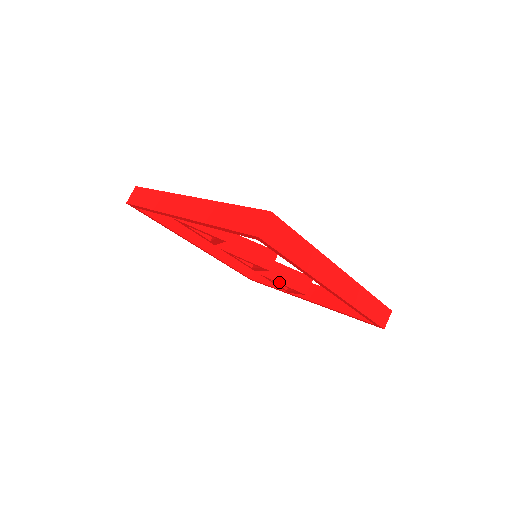
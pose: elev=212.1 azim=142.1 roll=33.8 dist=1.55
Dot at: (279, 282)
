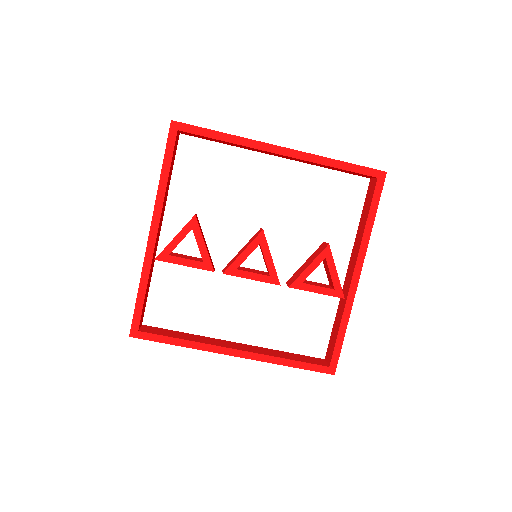
Dot at: (305, 269)
